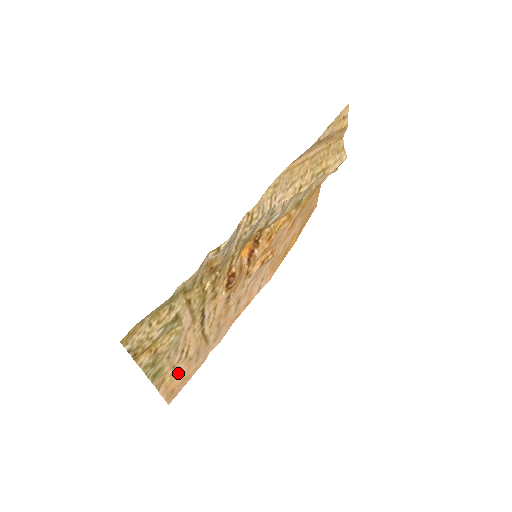
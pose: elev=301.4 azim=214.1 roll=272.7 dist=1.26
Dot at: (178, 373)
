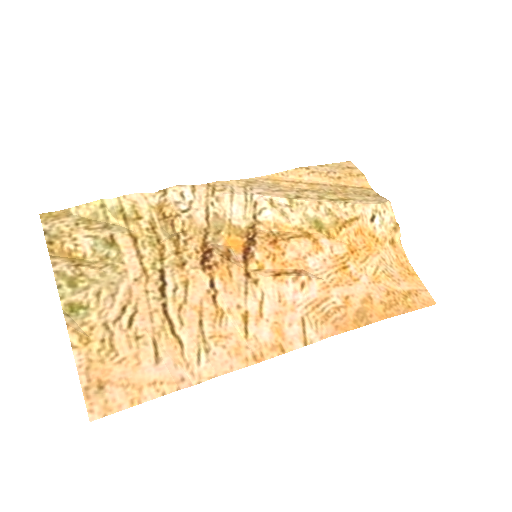
Dot at: (114, 350)
